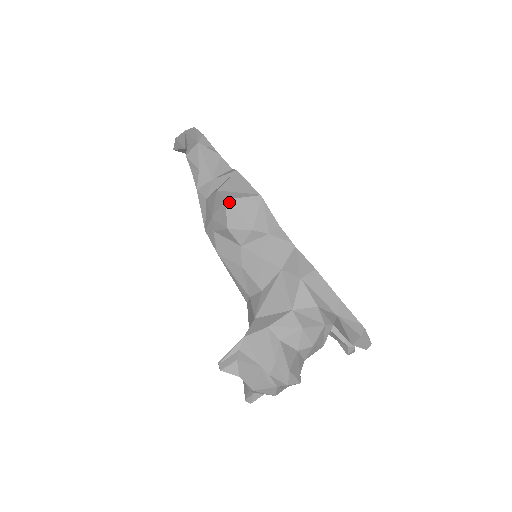
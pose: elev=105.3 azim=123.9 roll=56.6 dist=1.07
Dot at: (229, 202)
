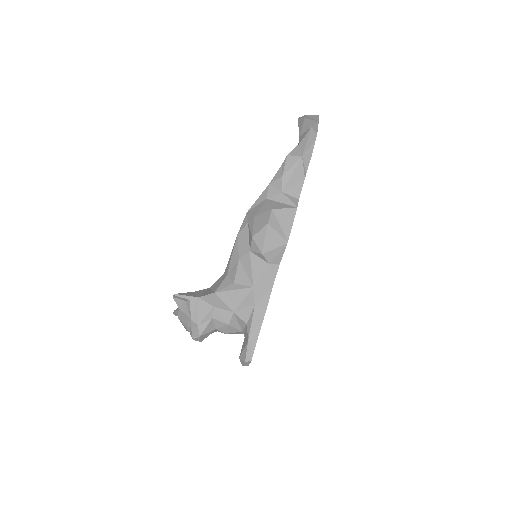
Dot at: (268, 227)
